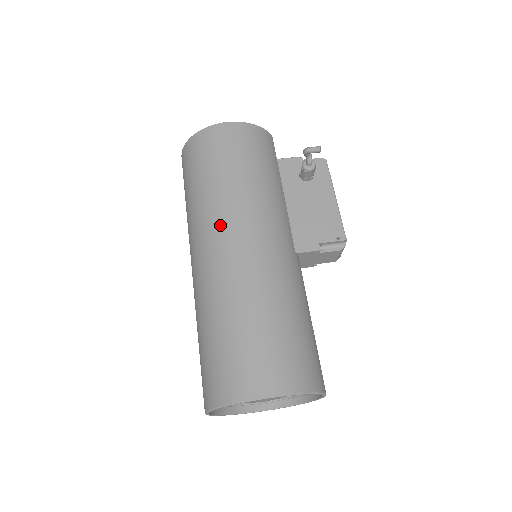
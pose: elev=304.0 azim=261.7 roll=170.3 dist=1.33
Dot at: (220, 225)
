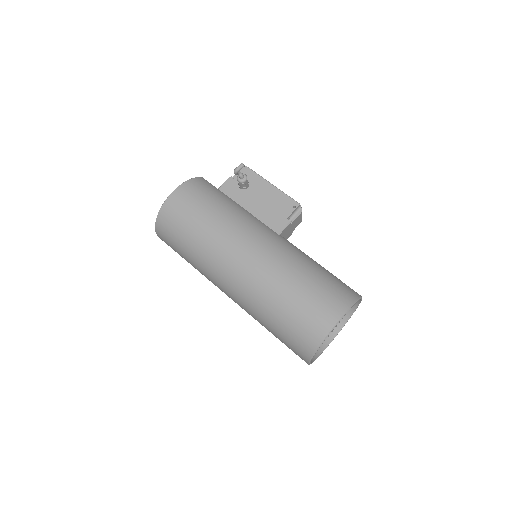
Dot at: (226, 255)
